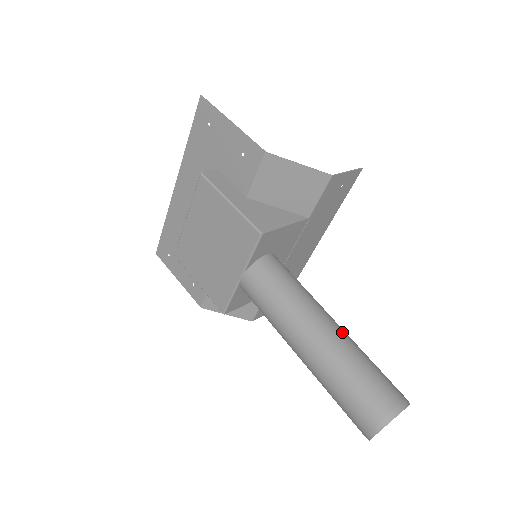
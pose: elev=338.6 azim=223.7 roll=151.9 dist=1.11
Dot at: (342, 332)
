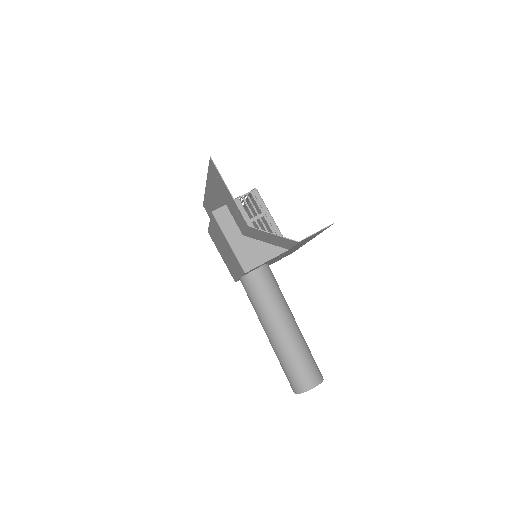
Dot at: (292, 333)
